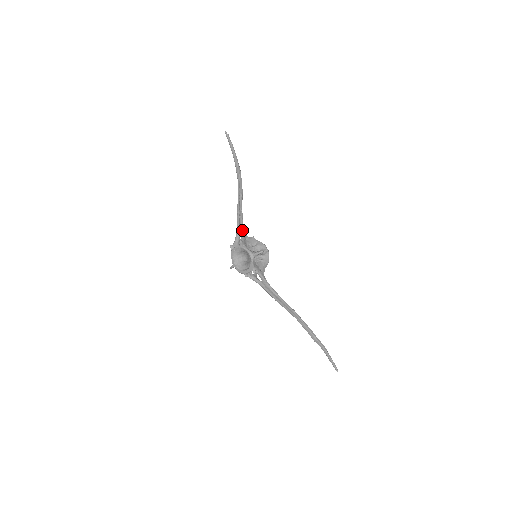
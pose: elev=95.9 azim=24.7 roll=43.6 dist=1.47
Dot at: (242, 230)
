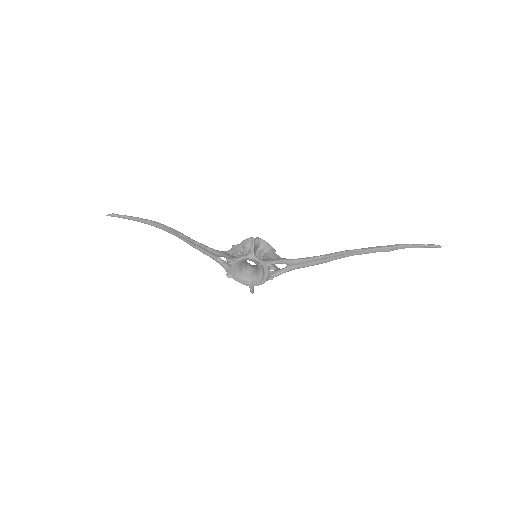
Dot at: (217, 253)
